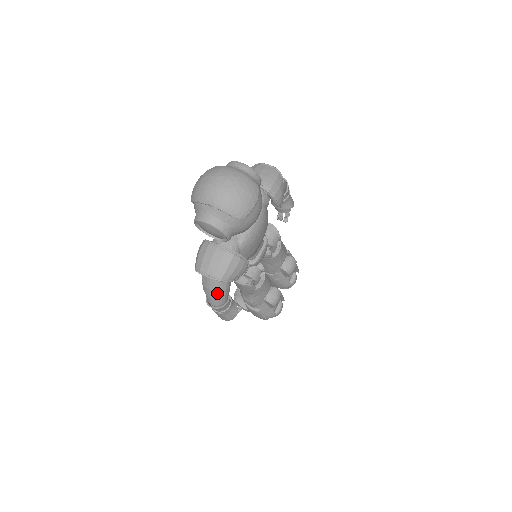
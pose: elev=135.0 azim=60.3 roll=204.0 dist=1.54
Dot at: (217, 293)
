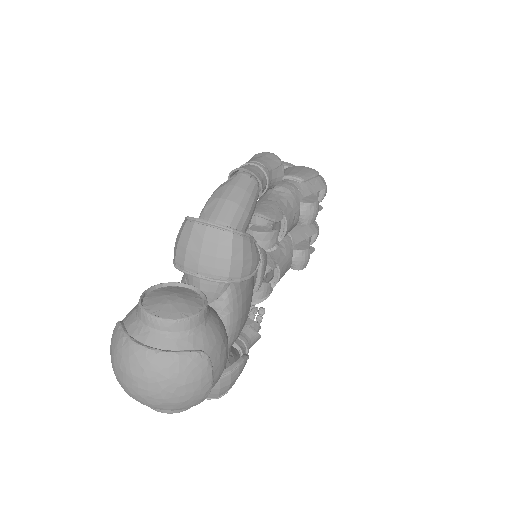
Dot at: occluded
